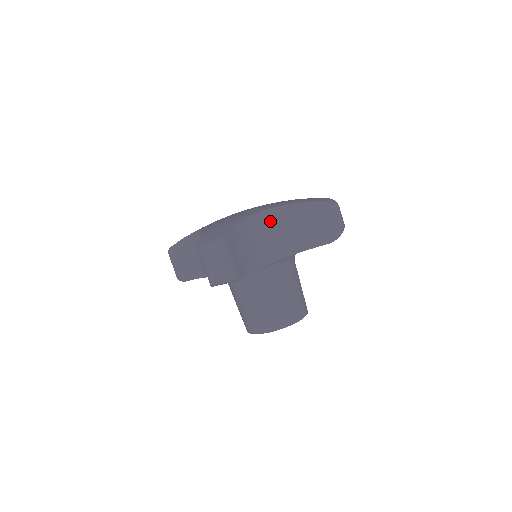
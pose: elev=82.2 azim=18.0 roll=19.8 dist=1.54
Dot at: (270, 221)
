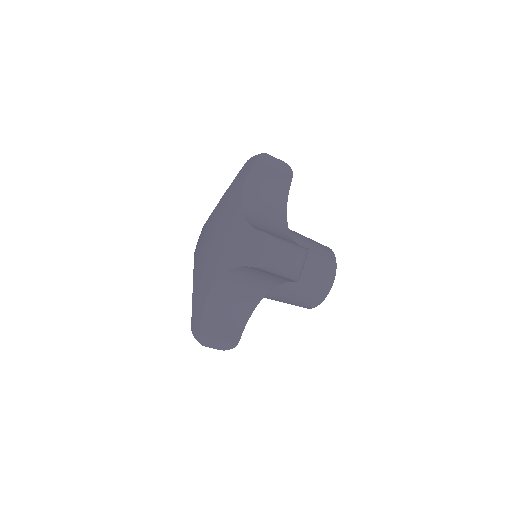
Dot at: (229, 283)
